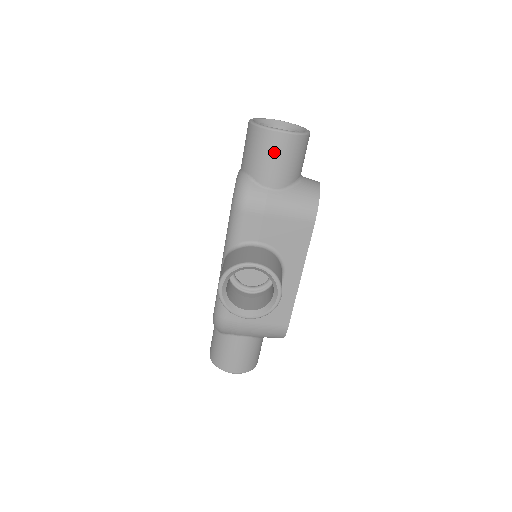
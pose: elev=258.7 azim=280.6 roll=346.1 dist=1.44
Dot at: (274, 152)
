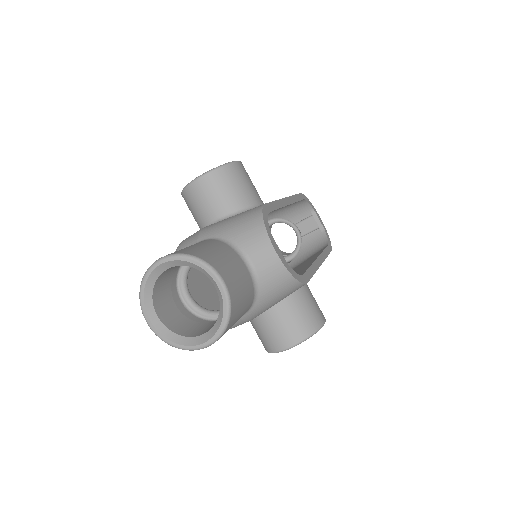
Dot at: occluded
